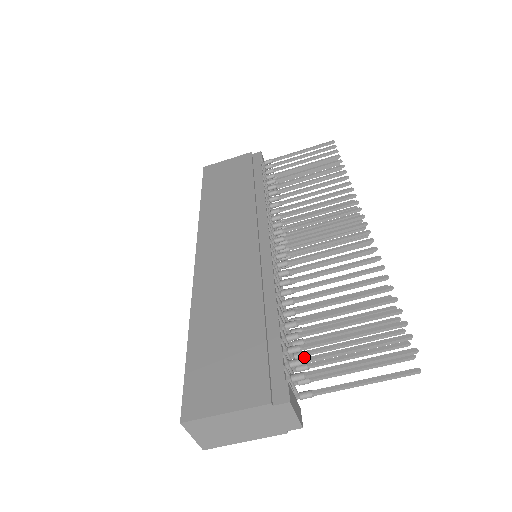
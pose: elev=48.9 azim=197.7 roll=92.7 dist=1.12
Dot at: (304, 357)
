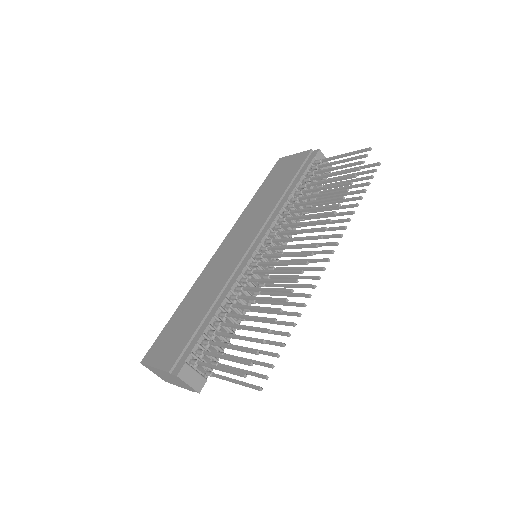
Dot at: occluded
